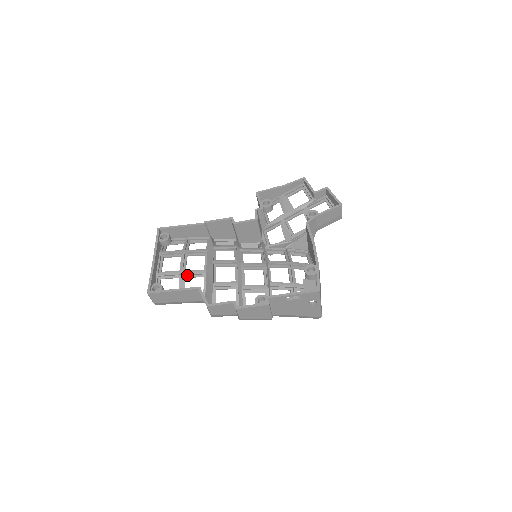
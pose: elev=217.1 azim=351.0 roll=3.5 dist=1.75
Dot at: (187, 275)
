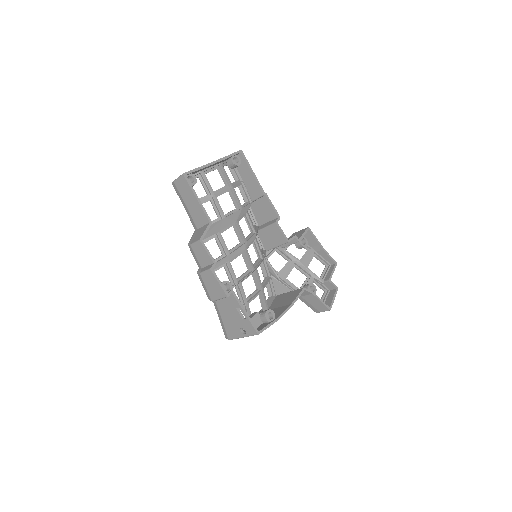
Dot at: (213, 201)
